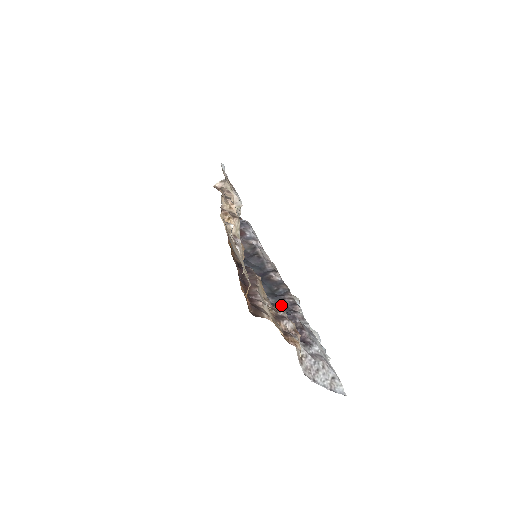
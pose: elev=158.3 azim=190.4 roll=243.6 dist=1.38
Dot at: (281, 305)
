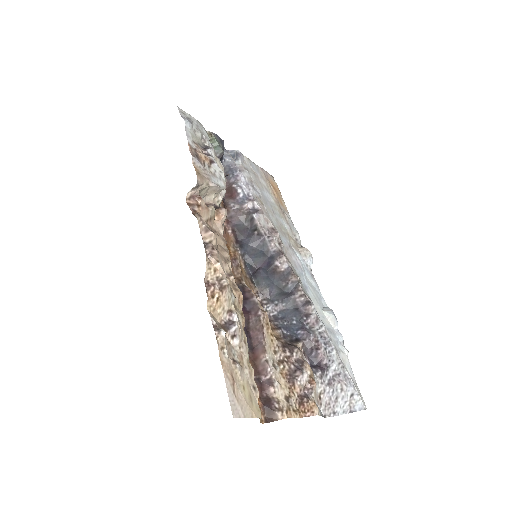
Dot at: (293, 310)
